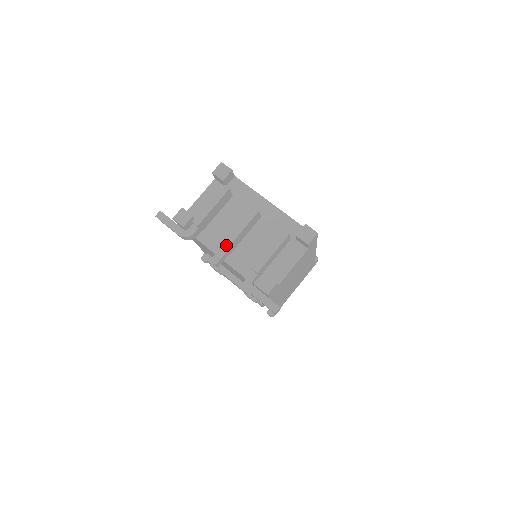
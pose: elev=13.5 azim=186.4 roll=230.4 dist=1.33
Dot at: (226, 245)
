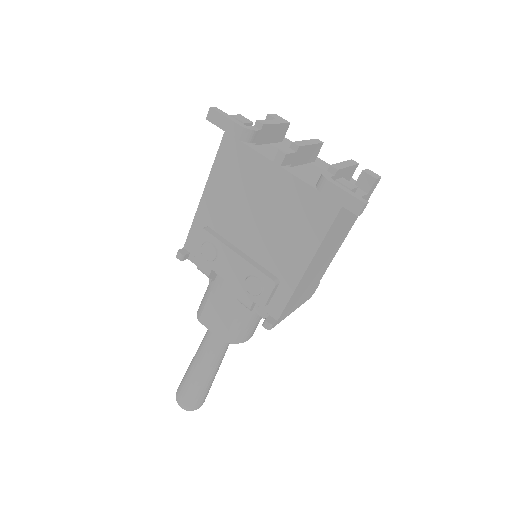
Dot at: (298, 144)
